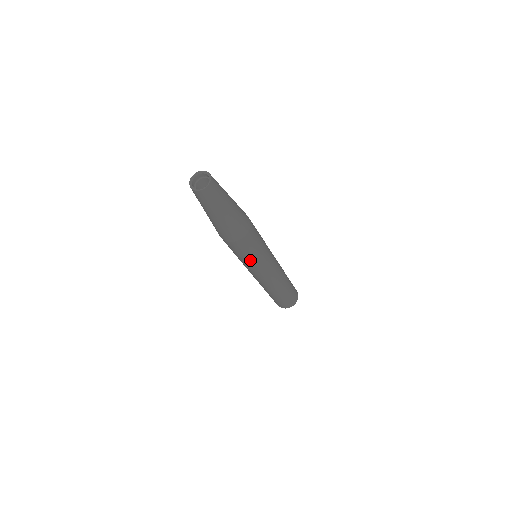
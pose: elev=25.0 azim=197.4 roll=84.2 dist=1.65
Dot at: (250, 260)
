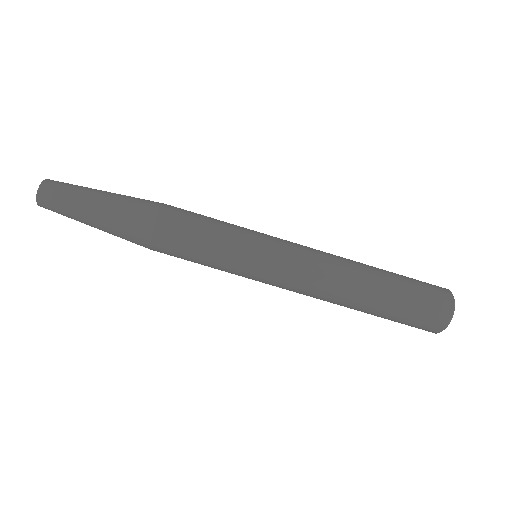
Dot at: (218, 256)
